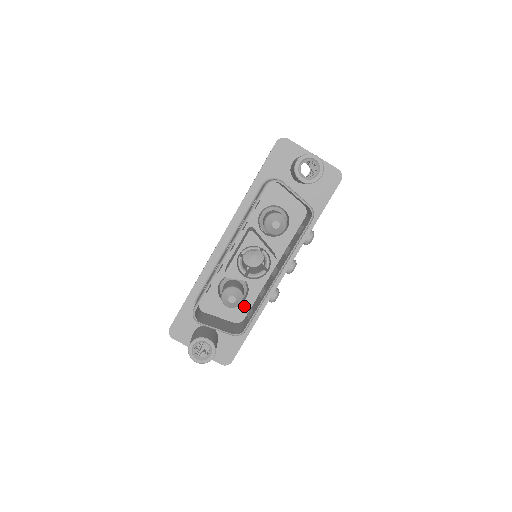
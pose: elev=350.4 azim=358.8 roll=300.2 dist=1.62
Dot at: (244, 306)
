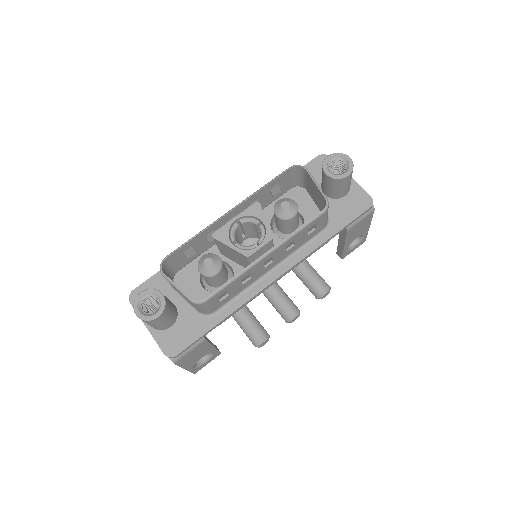
Dot at: occluded
